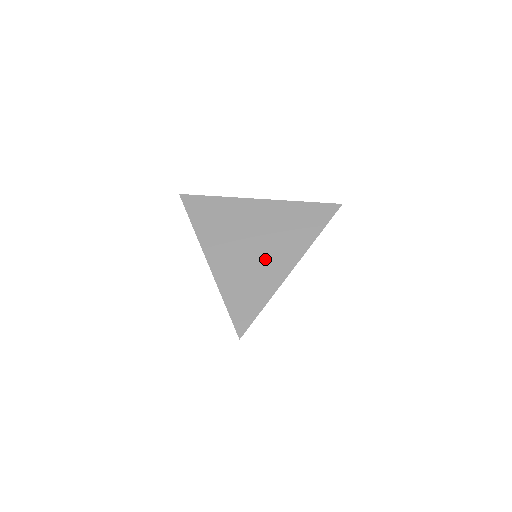
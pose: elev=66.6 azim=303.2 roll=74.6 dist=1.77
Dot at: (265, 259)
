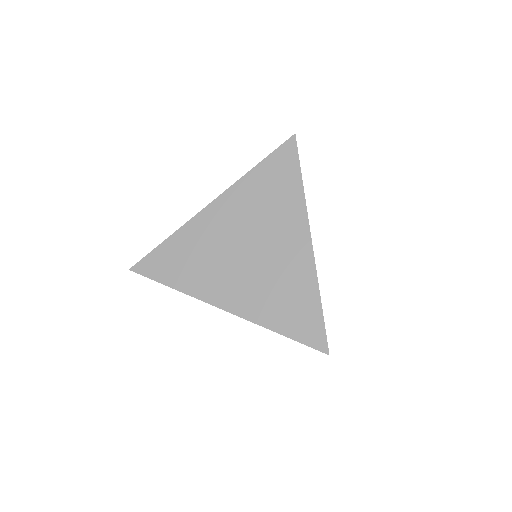
Dot at: (276, 257)
